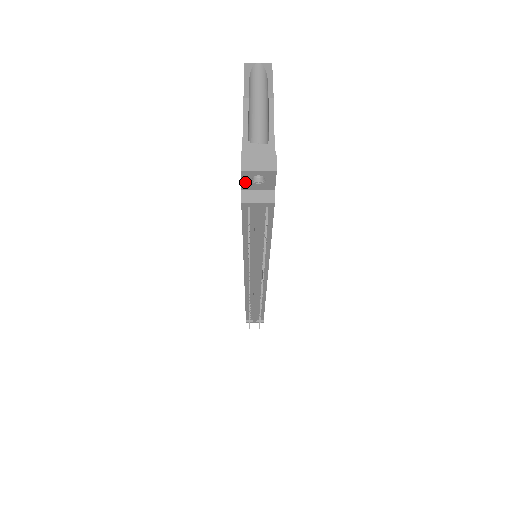
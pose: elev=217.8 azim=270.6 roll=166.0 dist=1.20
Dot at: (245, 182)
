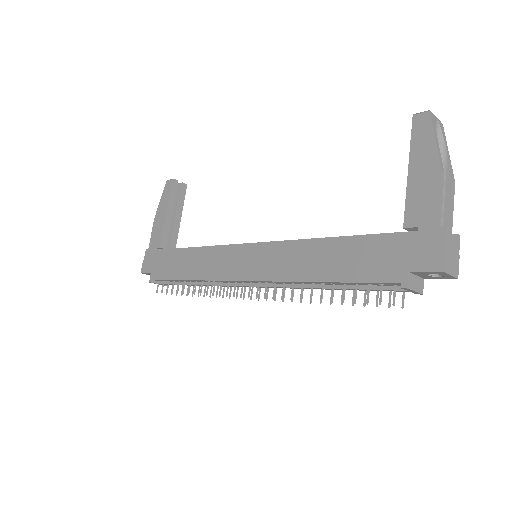
Dot at: (424, 272)
